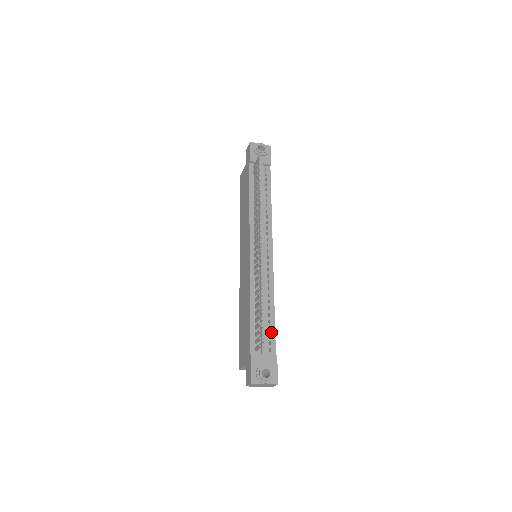
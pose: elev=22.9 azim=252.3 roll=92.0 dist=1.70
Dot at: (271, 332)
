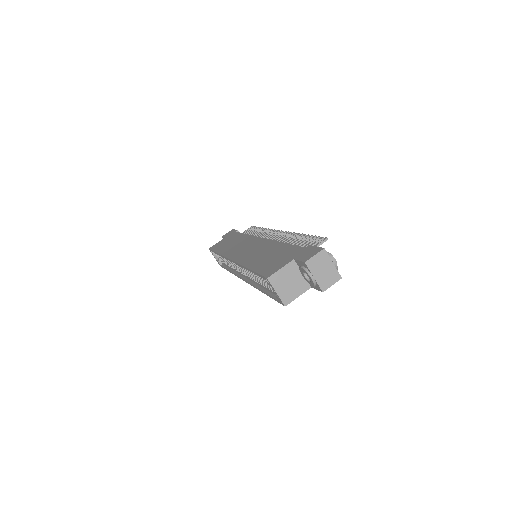
Dot at: occluded
